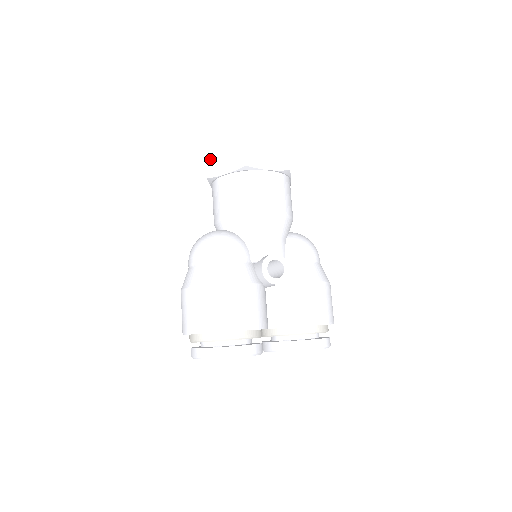
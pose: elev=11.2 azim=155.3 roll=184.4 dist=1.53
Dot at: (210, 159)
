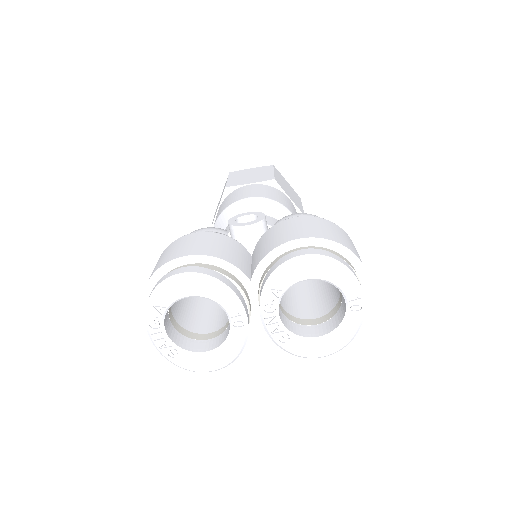
Dot at: (213, 219)
